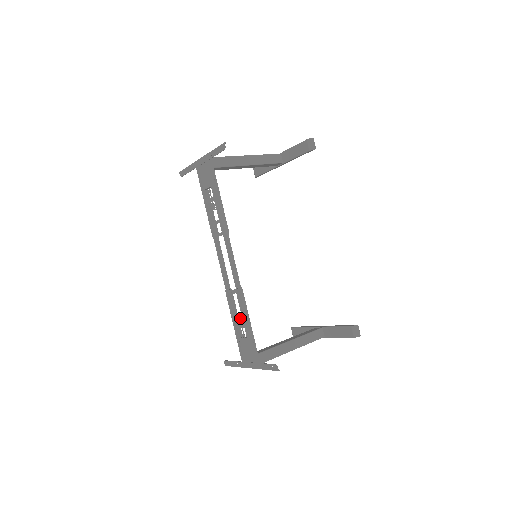
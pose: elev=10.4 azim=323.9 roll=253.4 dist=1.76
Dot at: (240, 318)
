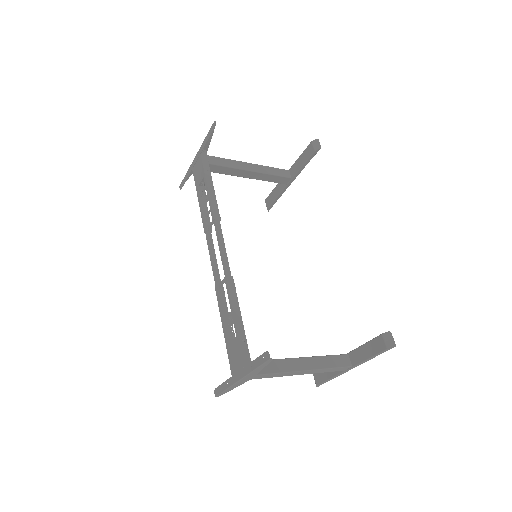
Dot at: (230, 315)
